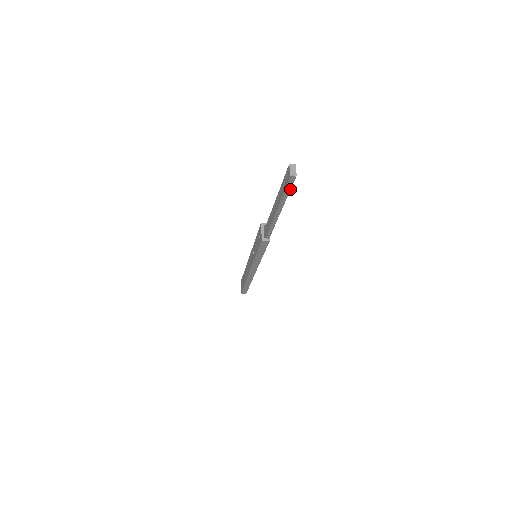
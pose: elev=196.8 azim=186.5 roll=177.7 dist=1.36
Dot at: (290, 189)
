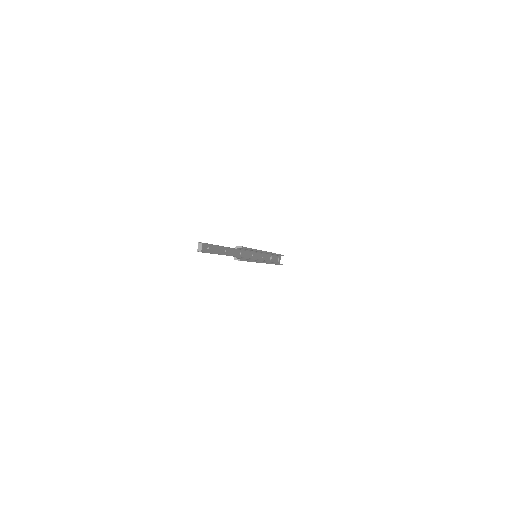
Dot at: occluded
